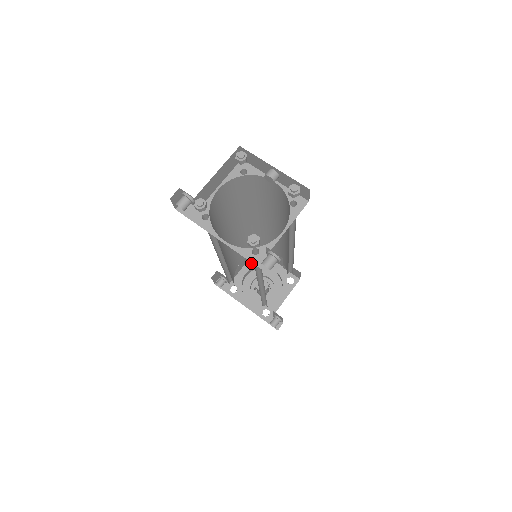
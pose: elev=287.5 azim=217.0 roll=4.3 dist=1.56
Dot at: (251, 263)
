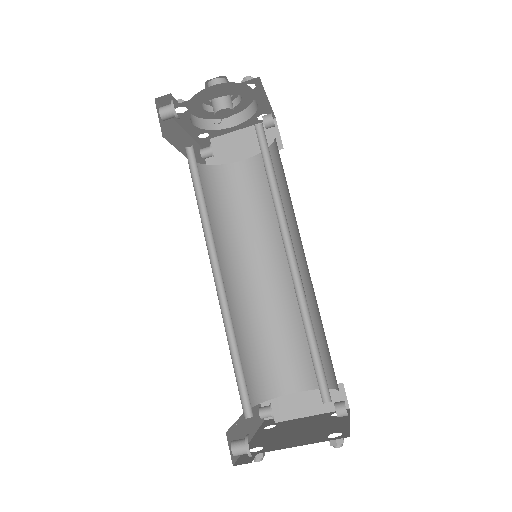
Dot at: (234, 90)
